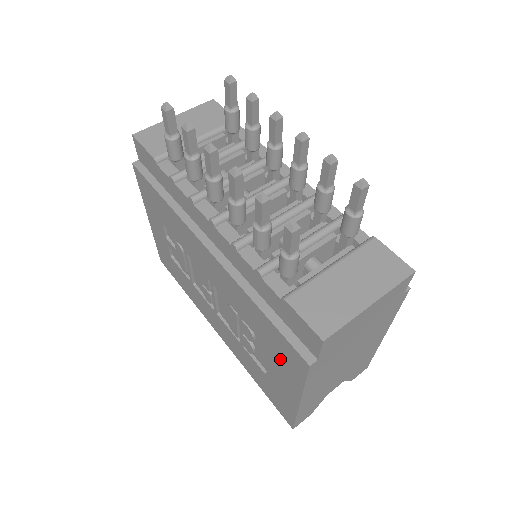
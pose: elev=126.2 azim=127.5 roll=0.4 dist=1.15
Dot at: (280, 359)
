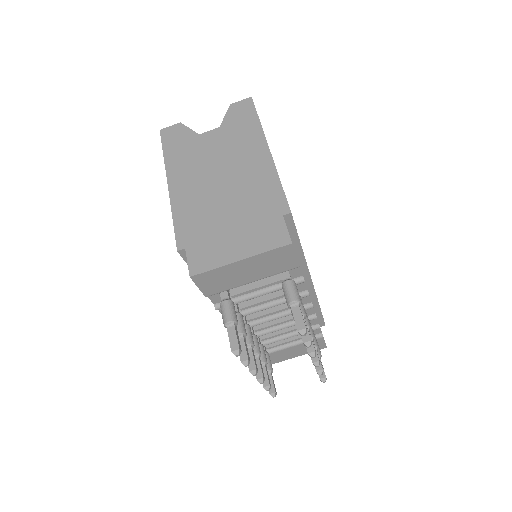
Dot at: occluded
